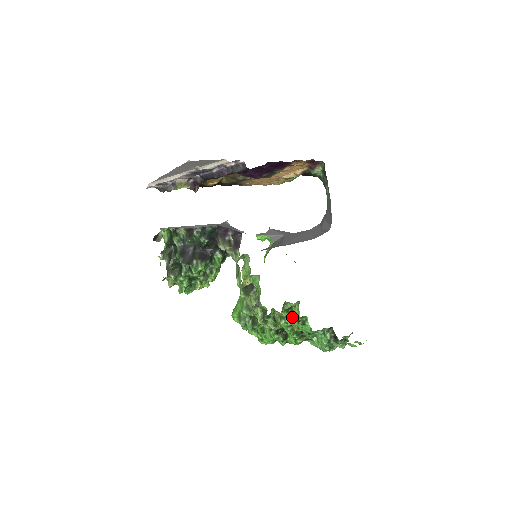
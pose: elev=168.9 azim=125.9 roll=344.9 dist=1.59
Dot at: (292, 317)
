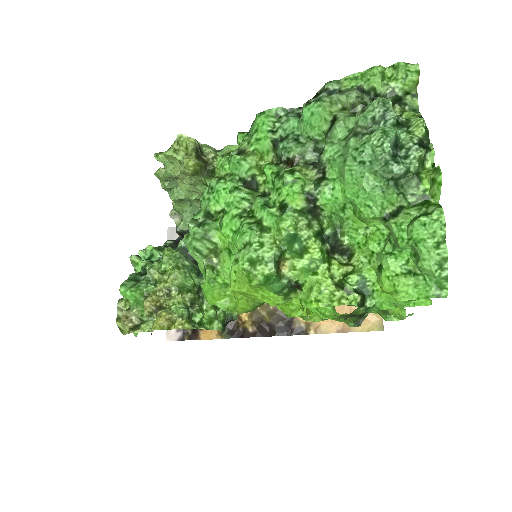
Dot at: occluded
